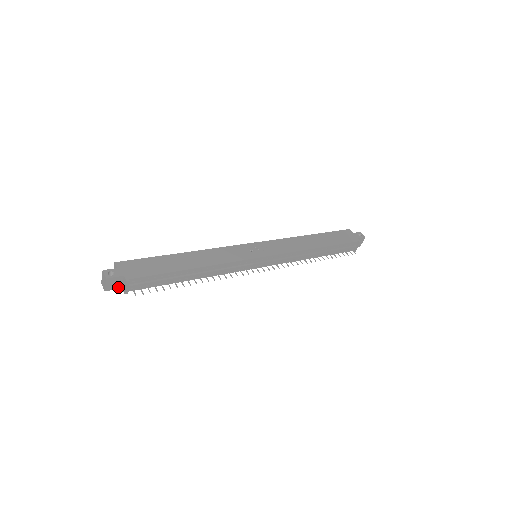
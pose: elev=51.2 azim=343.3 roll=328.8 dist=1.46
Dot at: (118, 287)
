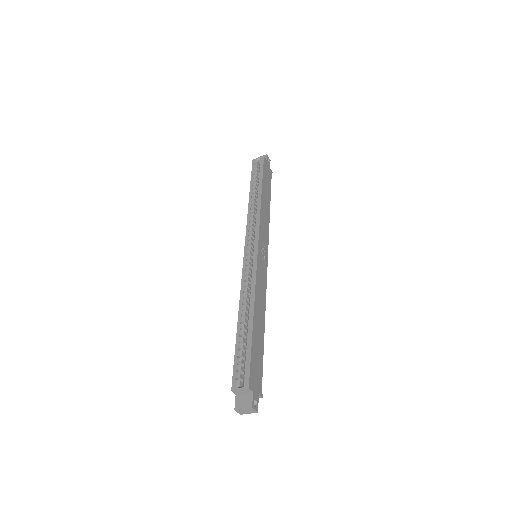
Dot at: occluded
